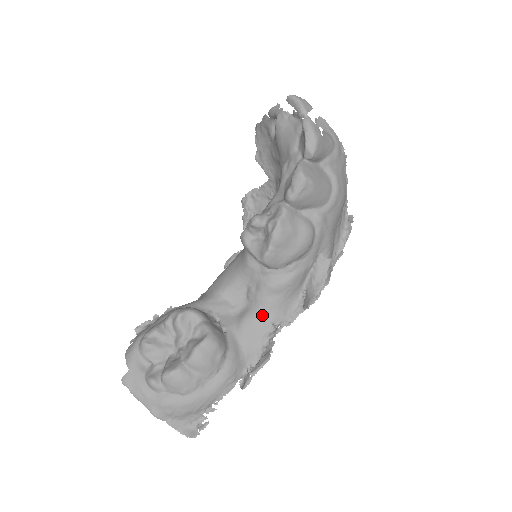
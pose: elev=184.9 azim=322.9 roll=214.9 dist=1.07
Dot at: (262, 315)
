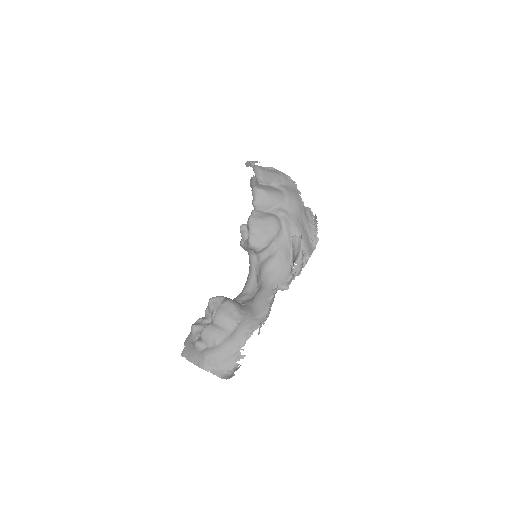
Dot at: (266, 287)
